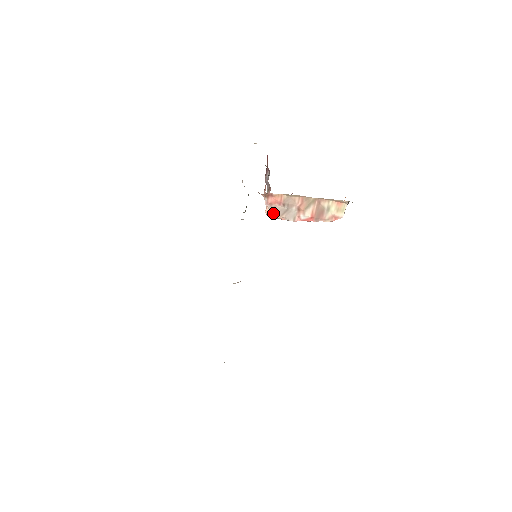
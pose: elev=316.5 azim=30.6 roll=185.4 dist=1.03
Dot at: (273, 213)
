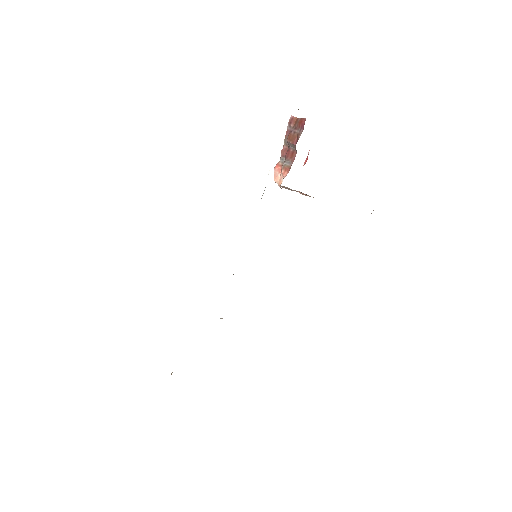
Dot at: occluded
